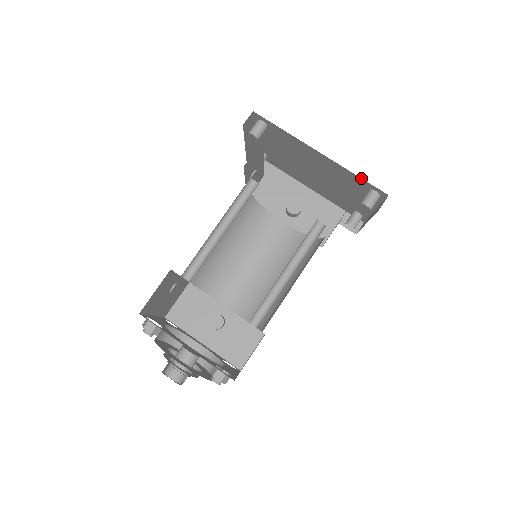
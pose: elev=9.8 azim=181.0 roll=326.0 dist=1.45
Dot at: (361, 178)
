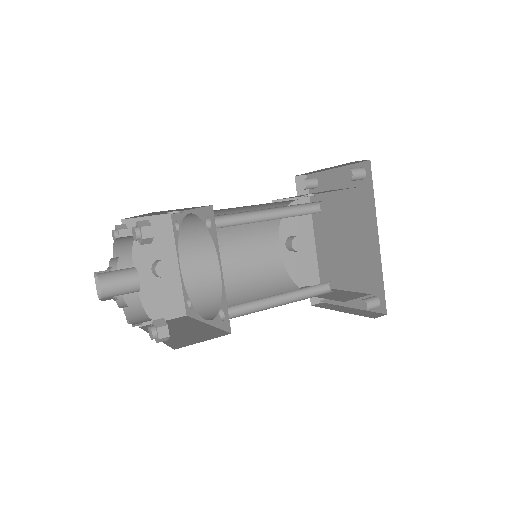
Dot at: occluded
